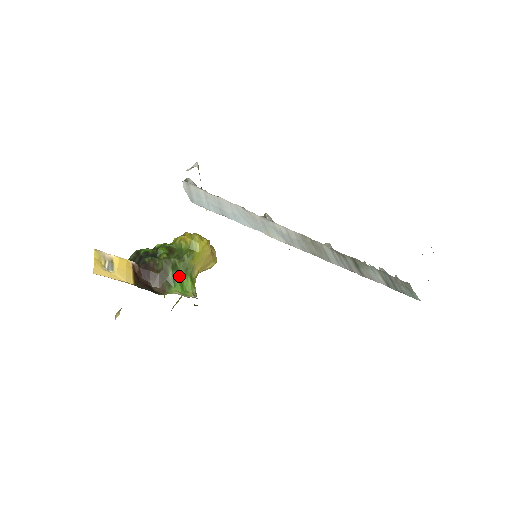
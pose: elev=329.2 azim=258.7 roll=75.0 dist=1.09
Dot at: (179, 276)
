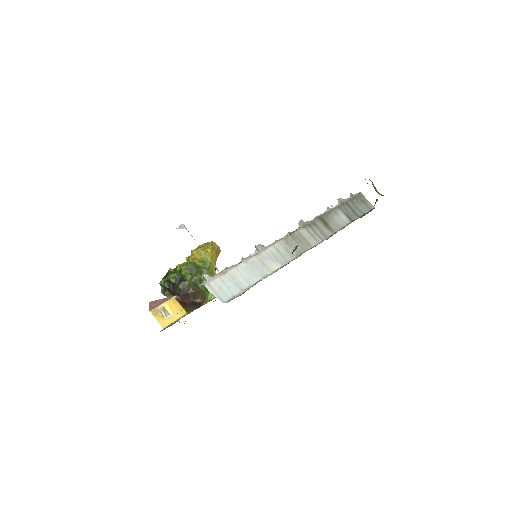
Dot at: occluded
